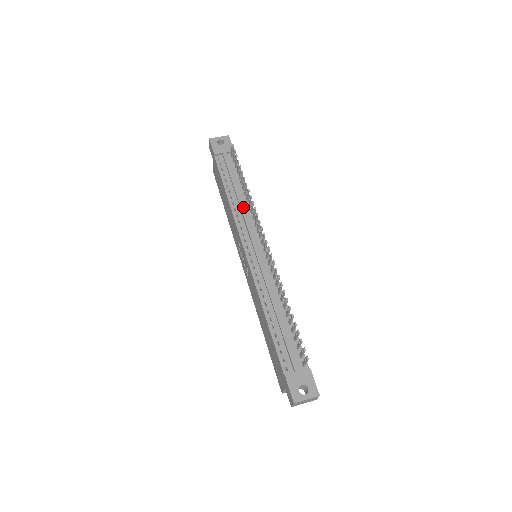
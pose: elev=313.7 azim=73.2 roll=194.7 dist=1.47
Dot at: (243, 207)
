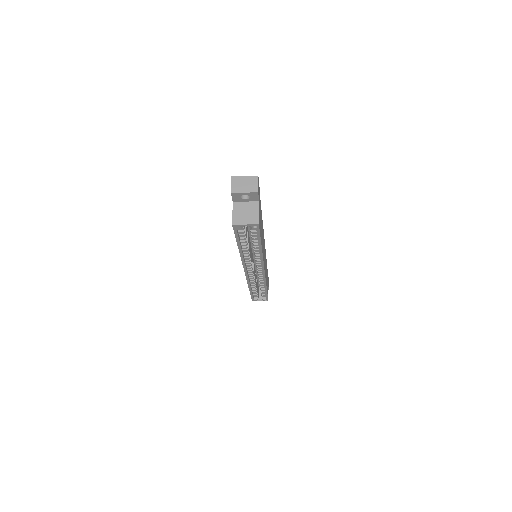
Dot at: occluded
